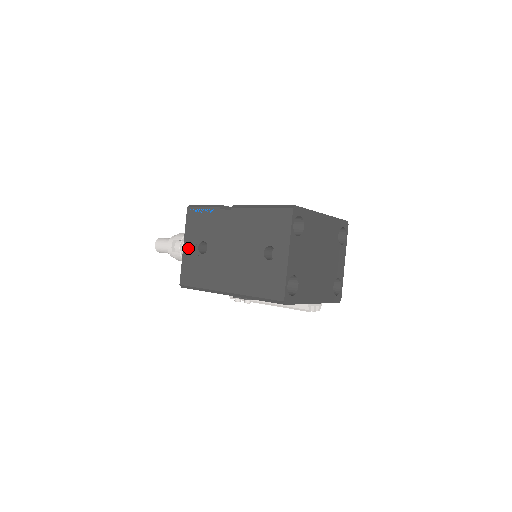
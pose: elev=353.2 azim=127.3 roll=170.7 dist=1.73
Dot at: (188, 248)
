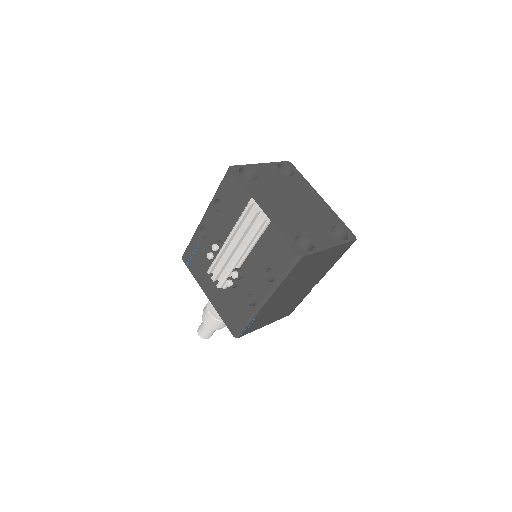
Dot at: occluded
